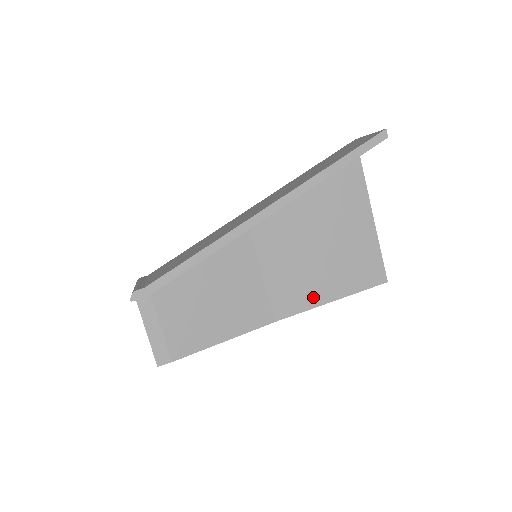
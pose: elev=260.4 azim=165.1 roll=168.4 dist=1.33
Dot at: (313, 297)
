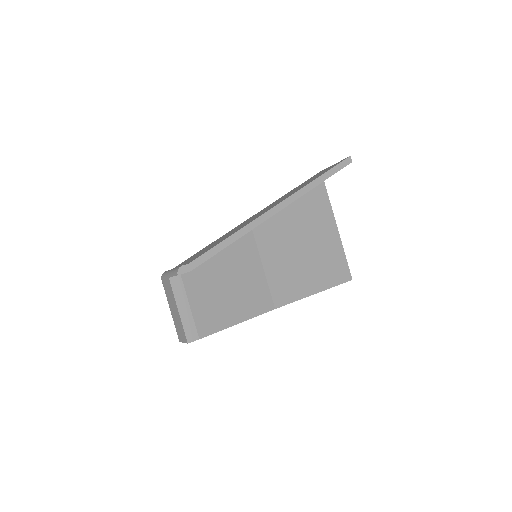
Dot at: (301, 289)
